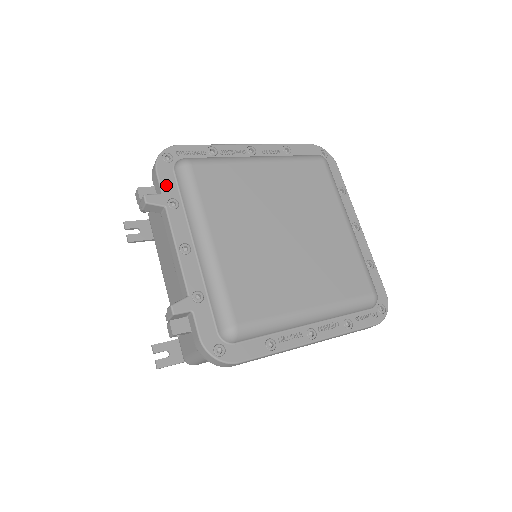
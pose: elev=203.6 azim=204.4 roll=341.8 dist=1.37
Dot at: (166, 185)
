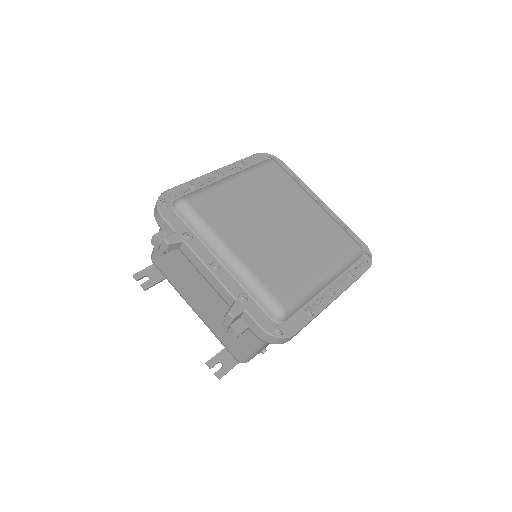
Dot at: (175, 224)
